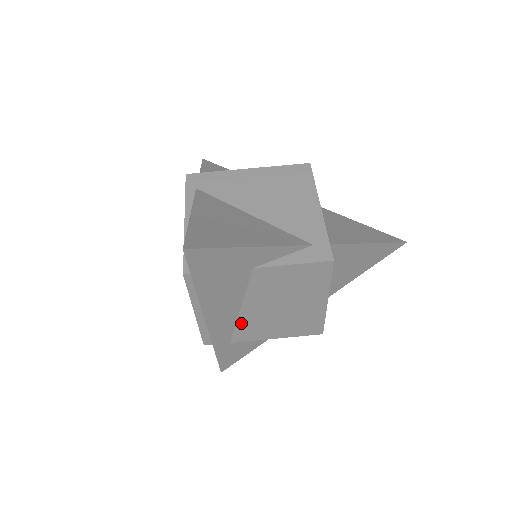
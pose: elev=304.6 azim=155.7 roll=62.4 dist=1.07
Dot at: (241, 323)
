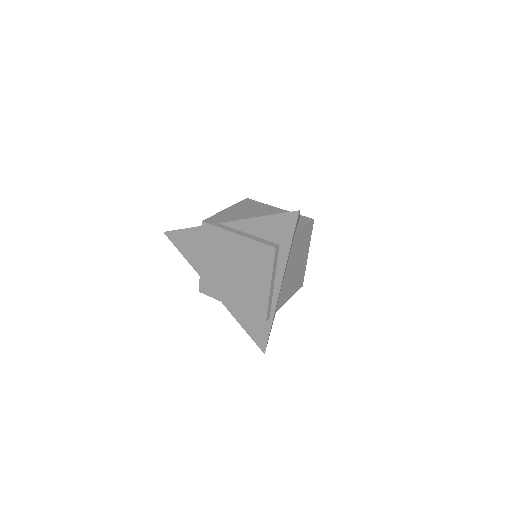
Dot at: (282, 288)
